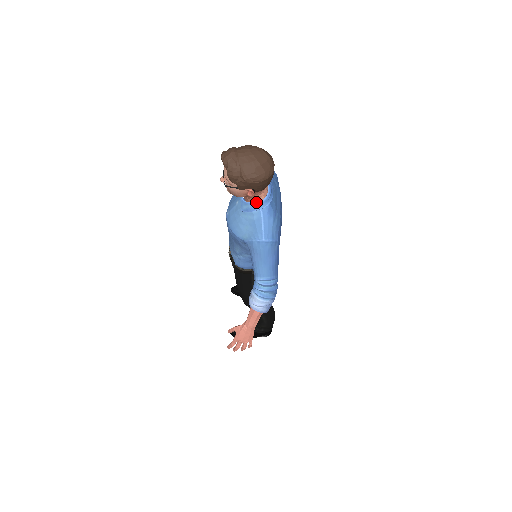
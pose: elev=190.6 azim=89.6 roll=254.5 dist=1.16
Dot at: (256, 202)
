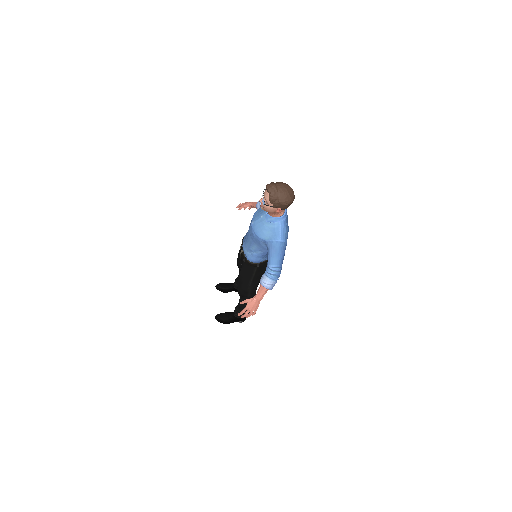
Dot at: (278, 217)
